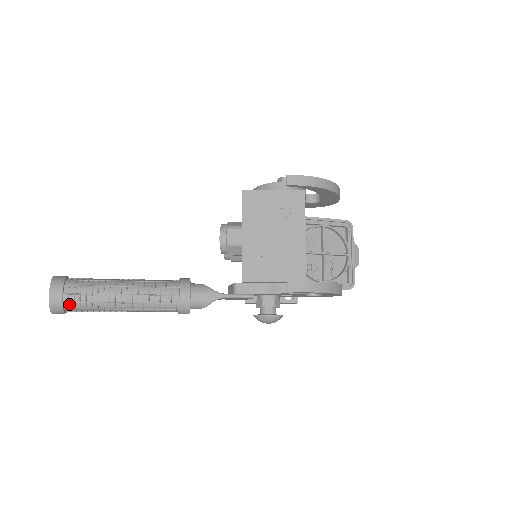
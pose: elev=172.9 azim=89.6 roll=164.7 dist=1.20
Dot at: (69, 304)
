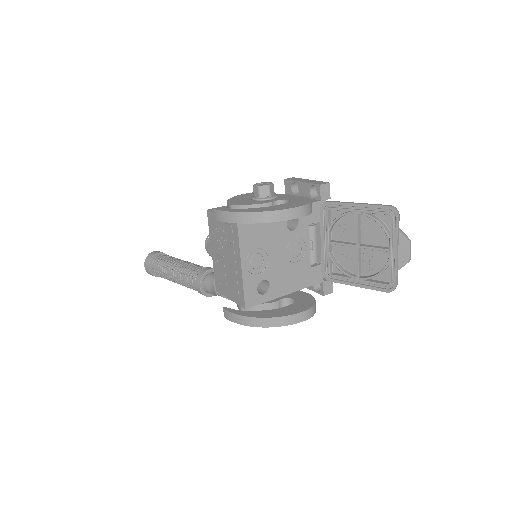
Dot at: (155, 274)
